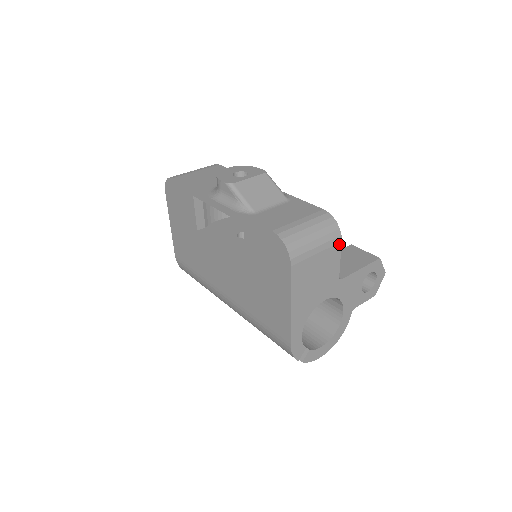
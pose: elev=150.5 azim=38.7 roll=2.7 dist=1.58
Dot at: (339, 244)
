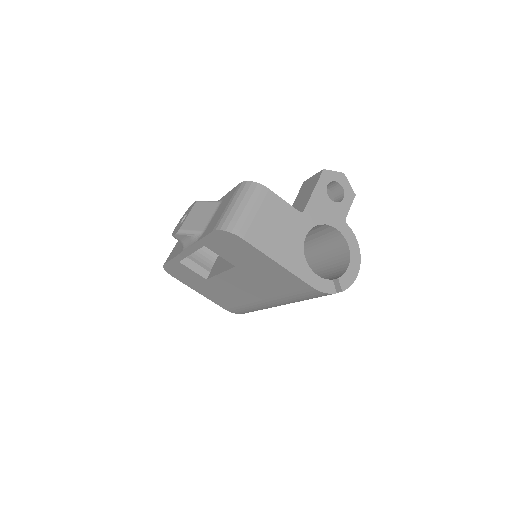
Dot at: (269, 192)
